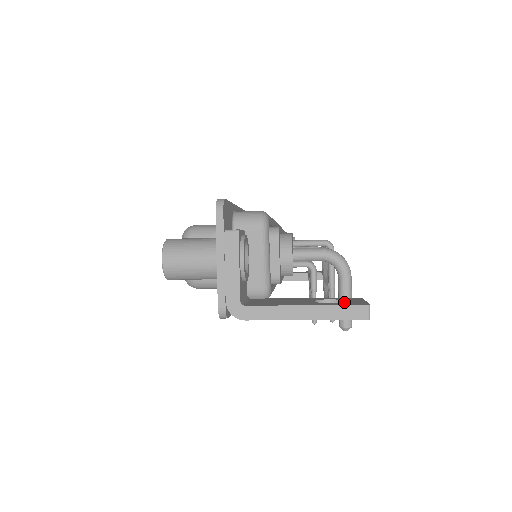
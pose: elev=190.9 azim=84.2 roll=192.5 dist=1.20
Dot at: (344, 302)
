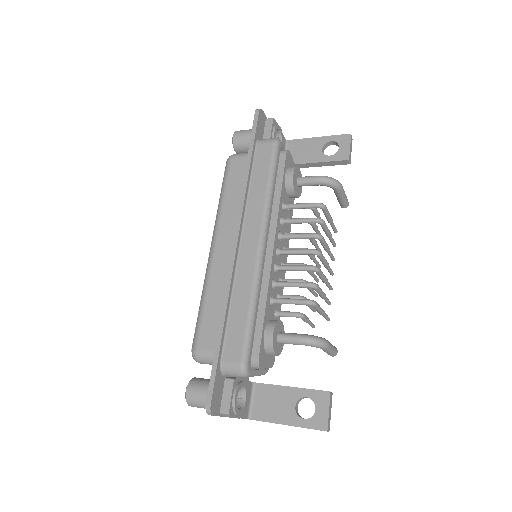
Dot at: (313, 417)
